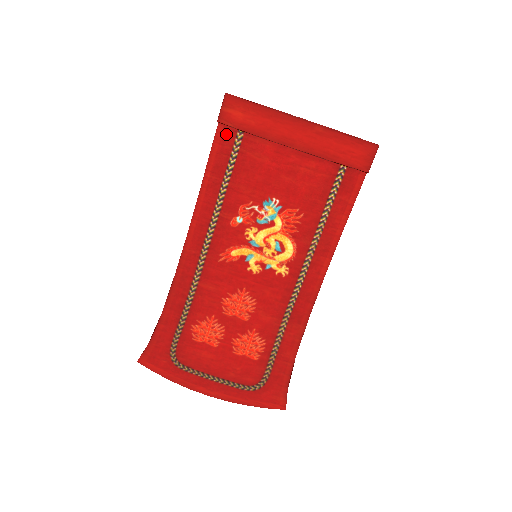
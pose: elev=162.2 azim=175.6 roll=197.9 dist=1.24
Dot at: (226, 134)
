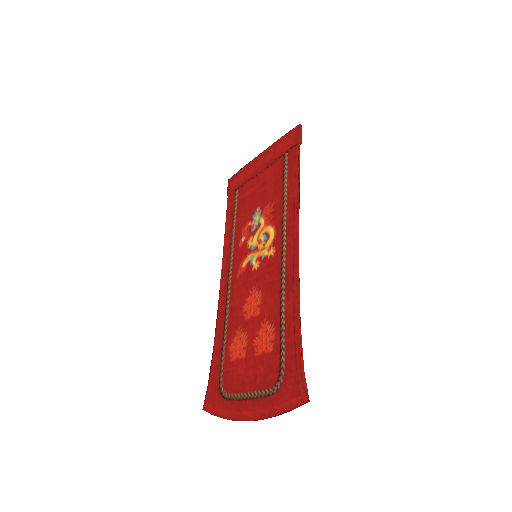
Dot at: (231, 198)
